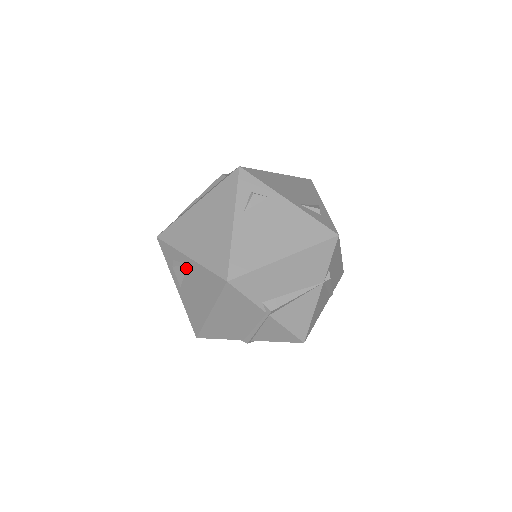
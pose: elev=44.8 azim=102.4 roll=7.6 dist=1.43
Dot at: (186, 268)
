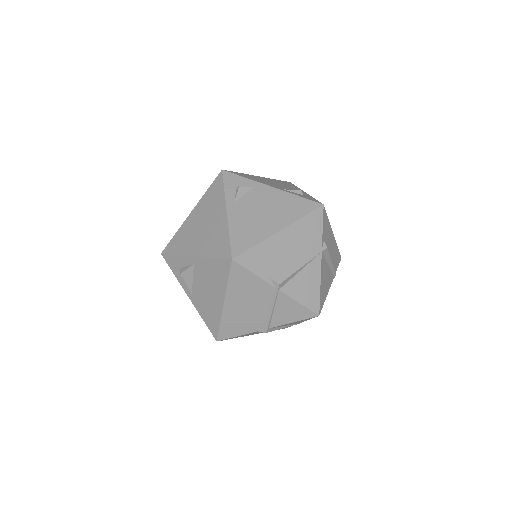
Dot at: (193, 269)
